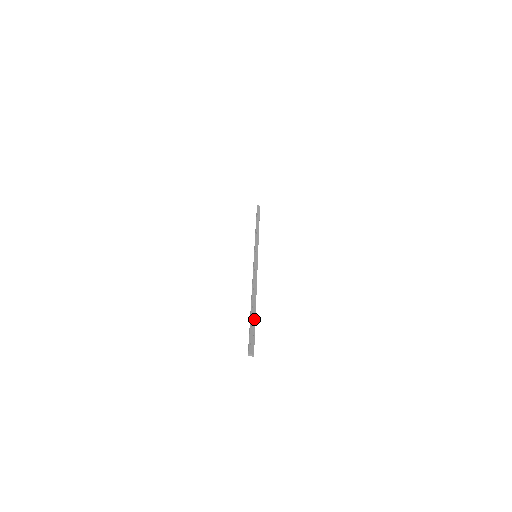
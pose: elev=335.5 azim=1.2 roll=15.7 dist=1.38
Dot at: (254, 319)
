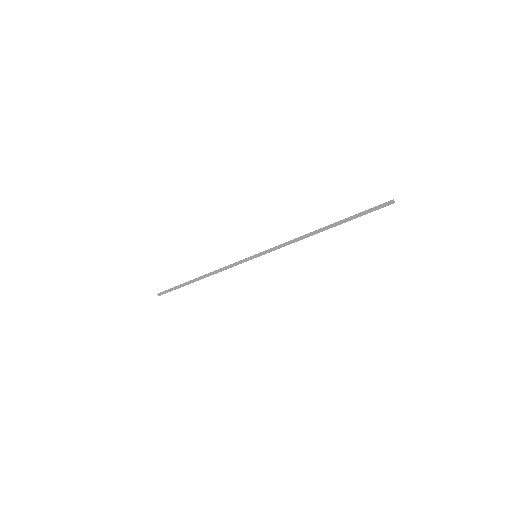
Dot at: (351, 218)
